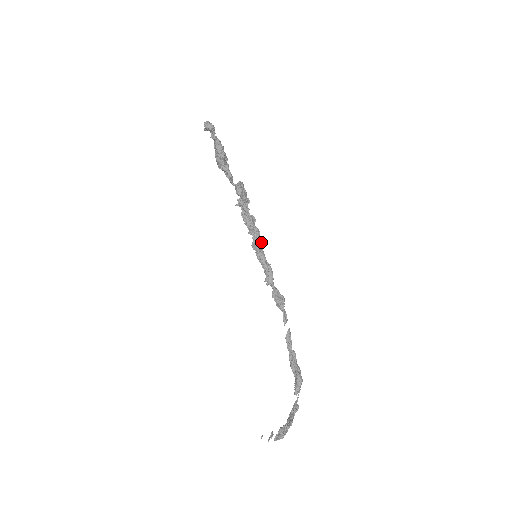
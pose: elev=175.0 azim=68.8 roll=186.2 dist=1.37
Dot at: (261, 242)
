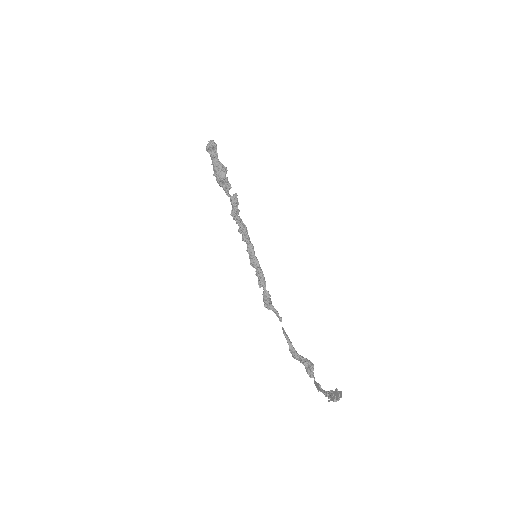
Dot at: occluded
